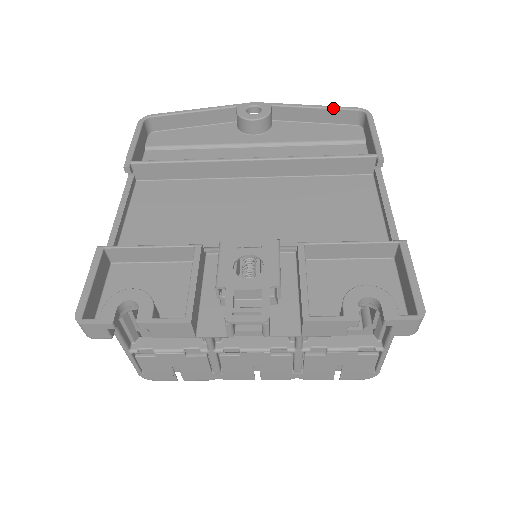
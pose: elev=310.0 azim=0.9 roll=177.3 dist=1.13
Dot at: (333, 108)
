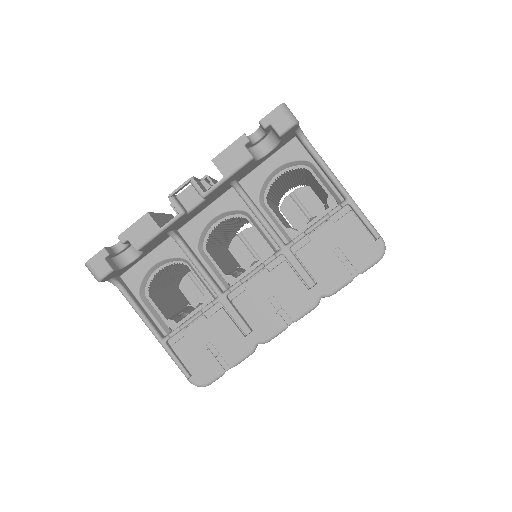
Dot at: occluded
